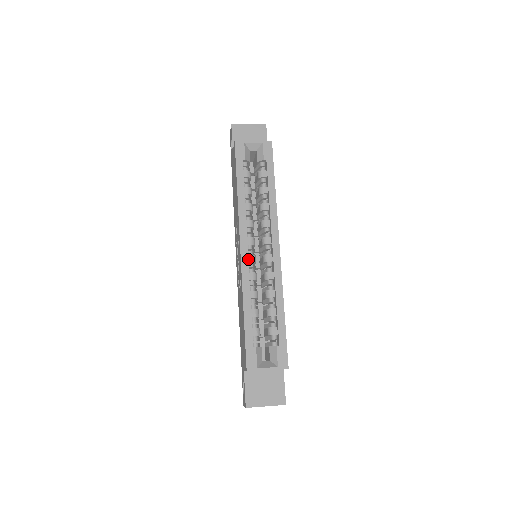
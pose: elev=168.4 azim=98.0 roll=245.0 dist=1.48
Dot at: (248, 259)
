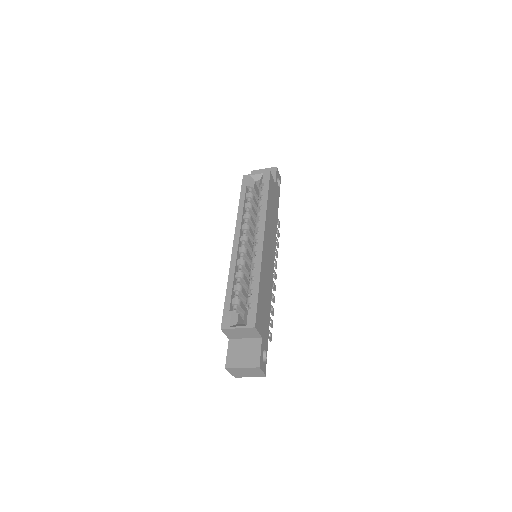
Dot at: (239, 250)
